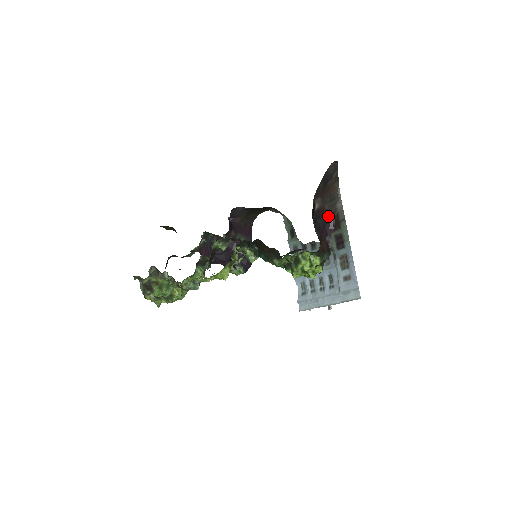
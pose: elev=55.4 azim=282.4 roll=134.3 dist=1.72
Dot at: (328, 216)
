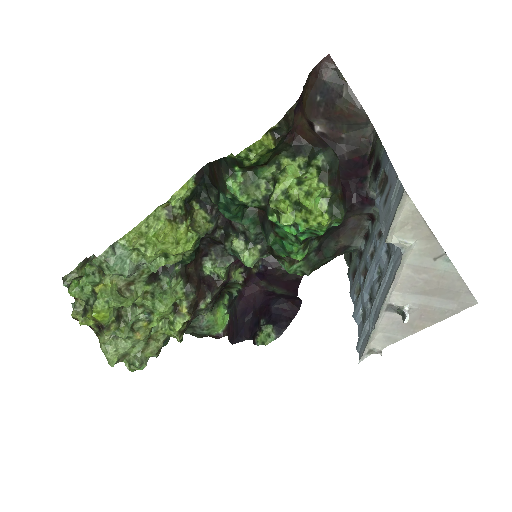
Dot at: (356, 153)
